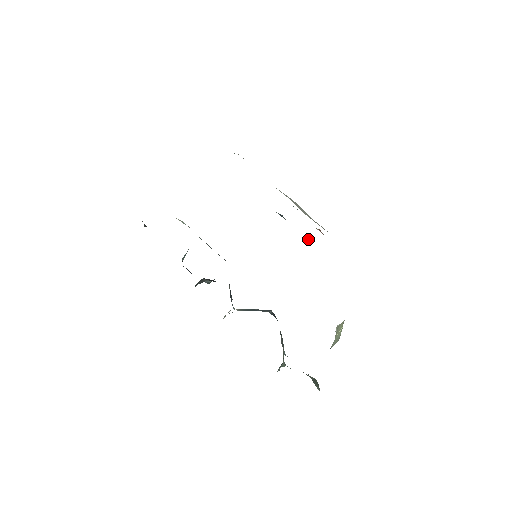
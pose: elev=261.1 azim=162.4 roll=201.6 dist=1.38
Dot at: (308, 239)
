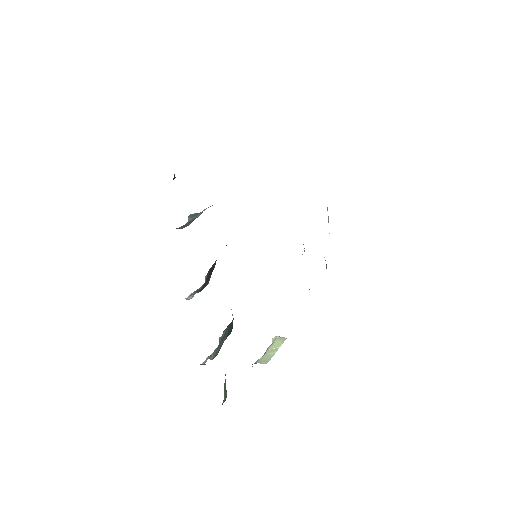
Dot at: occluded
